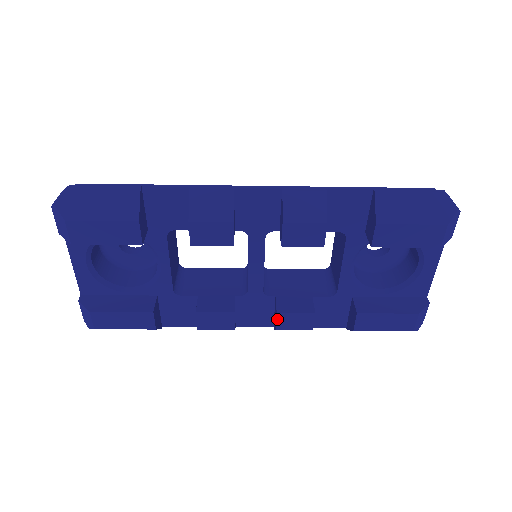
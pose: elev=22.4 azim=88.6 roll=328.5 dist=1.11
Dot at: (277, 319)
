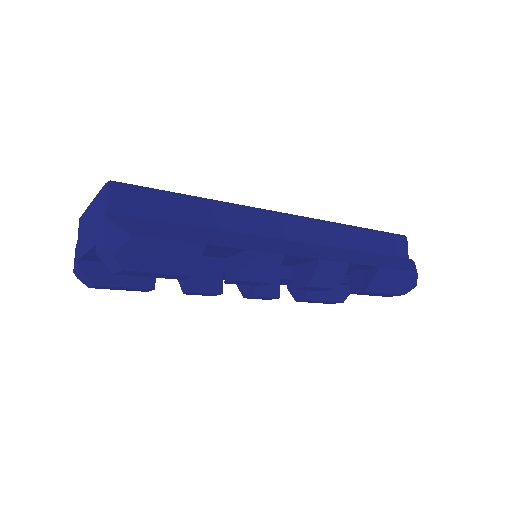
Dot at: (250, 297)
